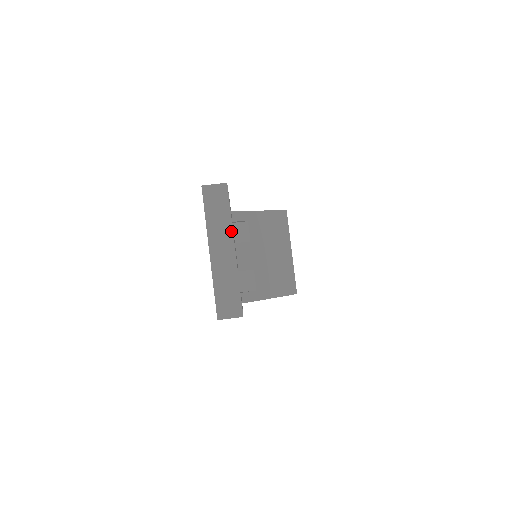
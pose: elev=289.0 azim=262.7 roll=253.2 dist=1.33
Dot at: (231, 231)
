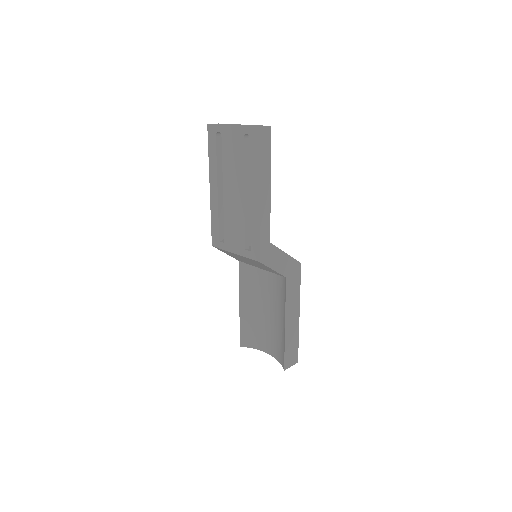
Dot at: (235, 124)
